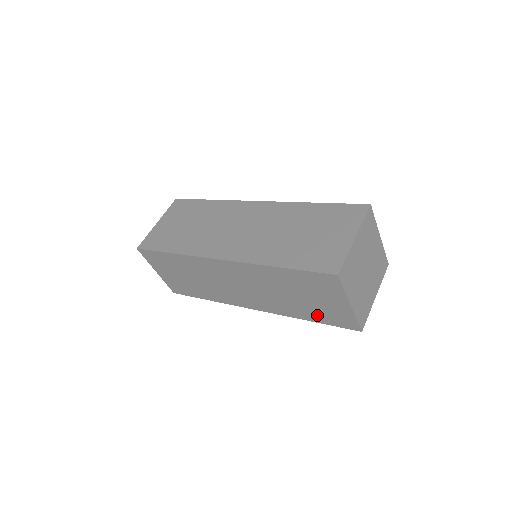
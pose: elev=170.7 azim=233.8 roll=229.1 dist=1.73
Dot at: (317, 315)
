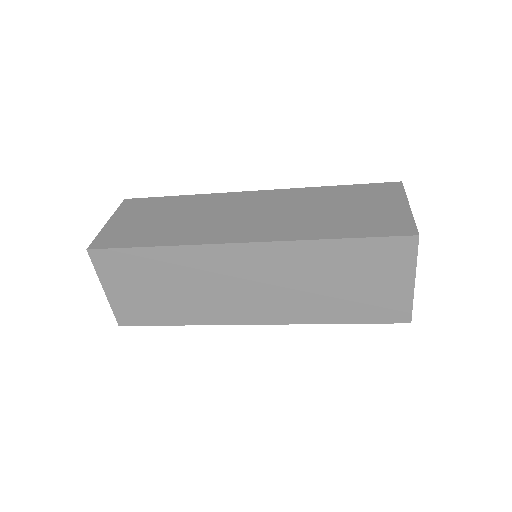
Dot at: (357, 310)
